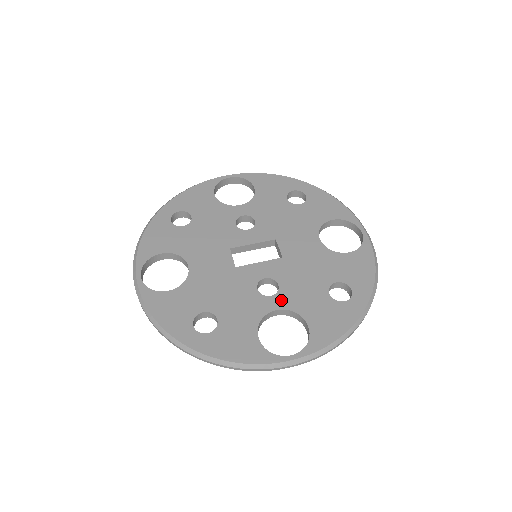
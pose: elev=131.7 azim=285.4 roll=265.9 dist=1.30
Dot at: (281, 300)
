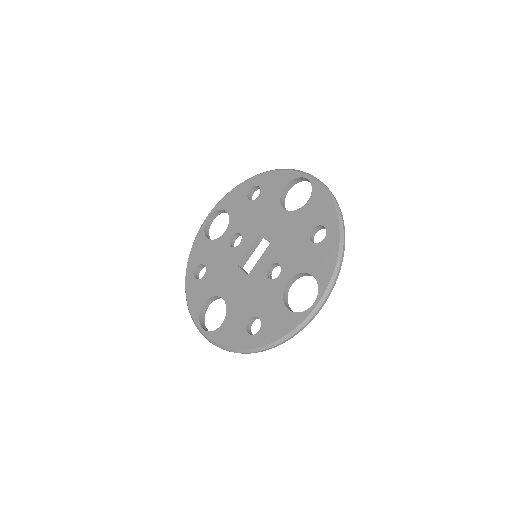
Dot at: (286, 273)
